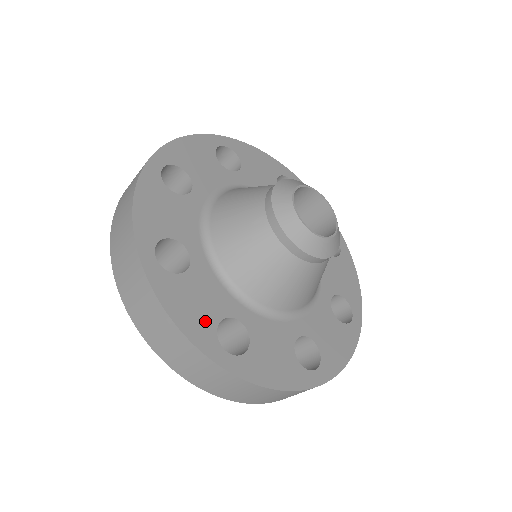
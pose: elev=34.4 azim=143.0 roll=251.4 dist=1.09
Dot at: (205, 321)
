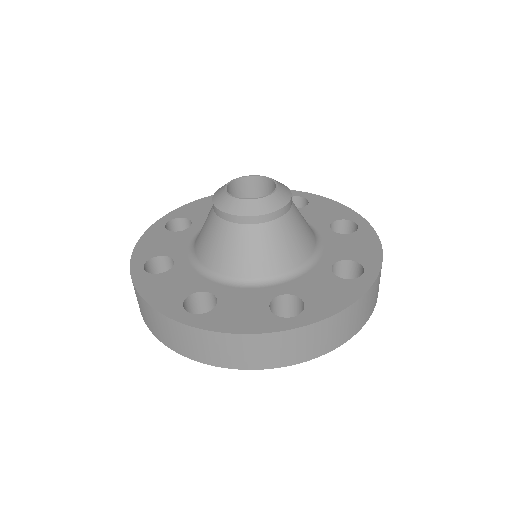
Dot at: (259, 315)
